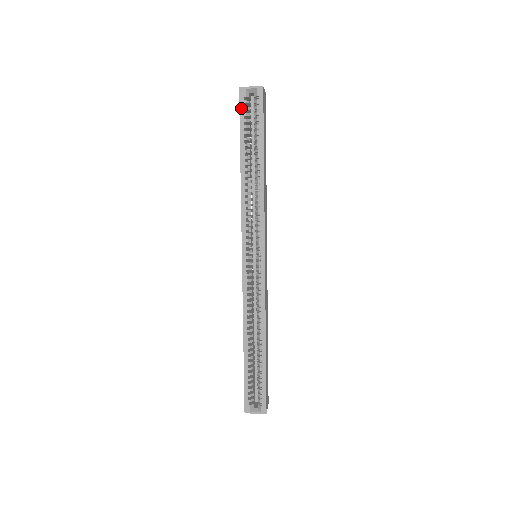
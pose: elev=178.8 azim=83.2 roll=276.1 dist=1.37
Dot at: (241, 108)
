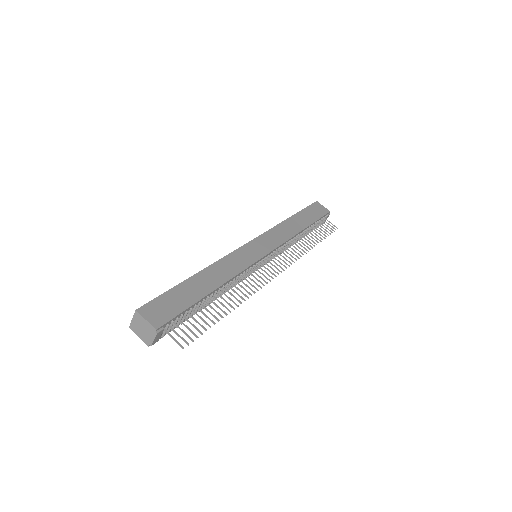
Dot at: occluded
